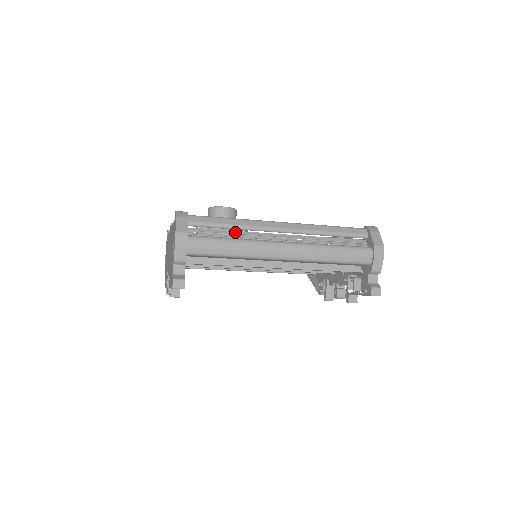
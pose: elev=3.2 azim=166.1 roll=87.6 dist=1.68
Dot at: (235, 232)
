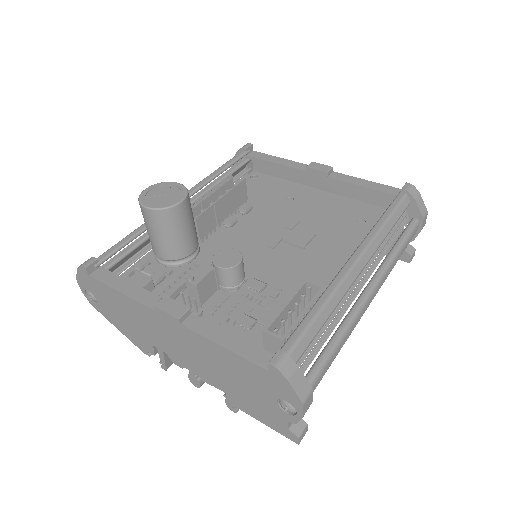
Dot at: occluded
